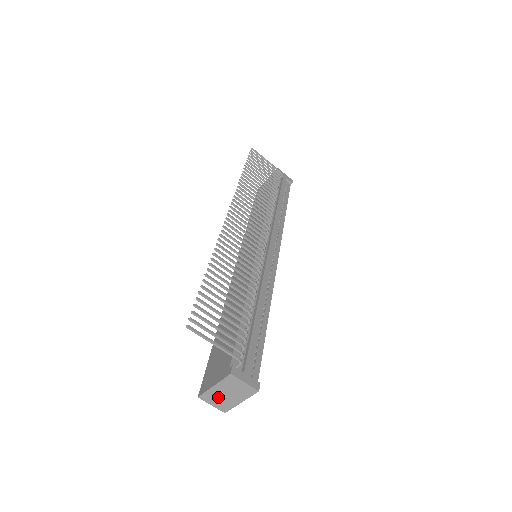
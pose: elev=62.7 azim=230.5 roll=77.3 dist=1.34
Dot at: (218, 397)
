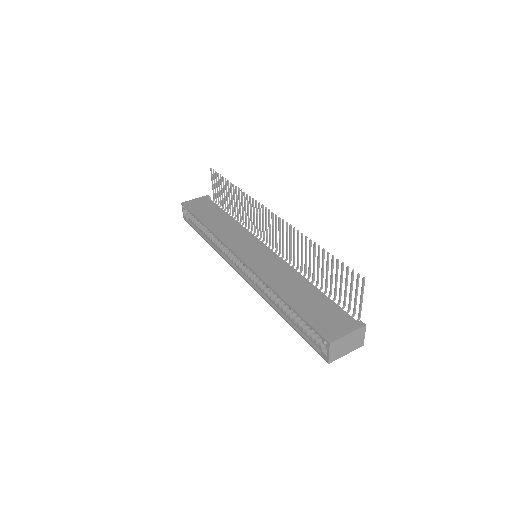
Dot at: (340, 346)
